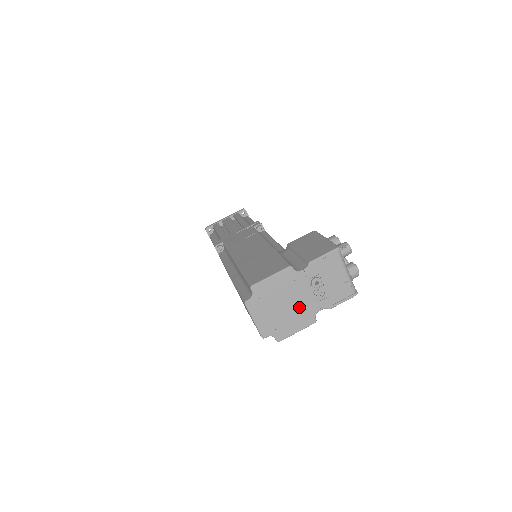
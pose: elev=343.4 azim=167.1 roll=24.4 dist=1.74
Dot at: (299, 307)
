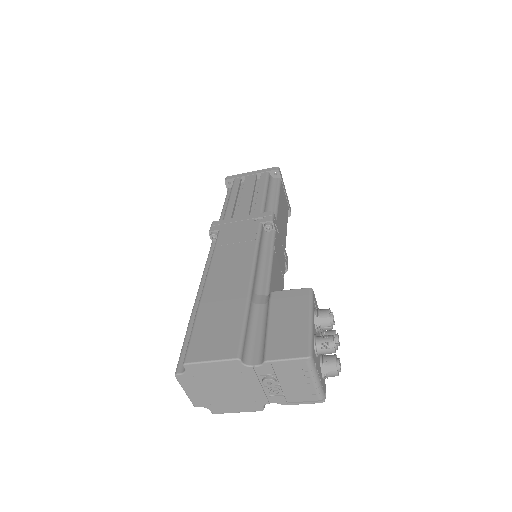
Dot at: (243, 394)
